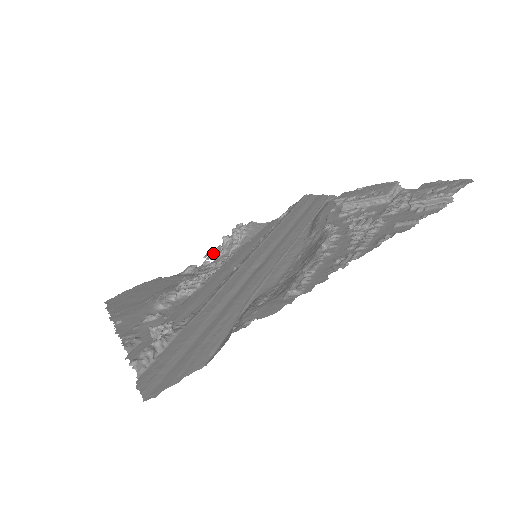
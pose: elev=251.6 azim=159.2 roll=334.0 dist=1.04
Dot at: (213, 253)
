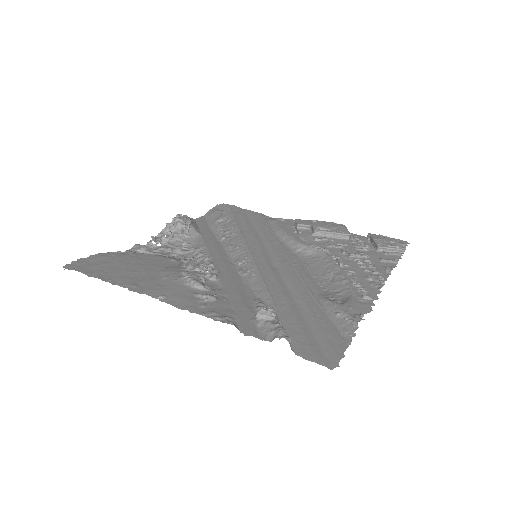
Dot at: (155, 236)
